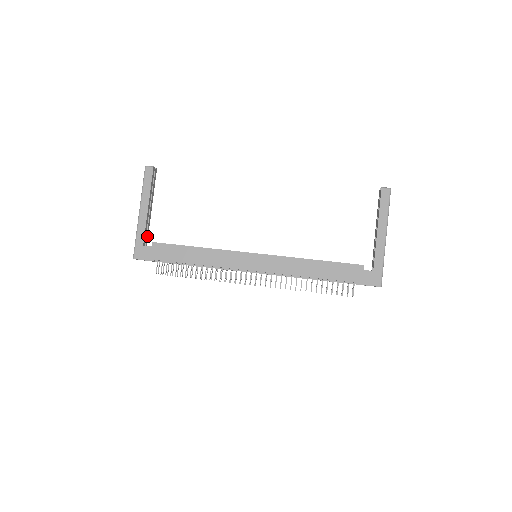
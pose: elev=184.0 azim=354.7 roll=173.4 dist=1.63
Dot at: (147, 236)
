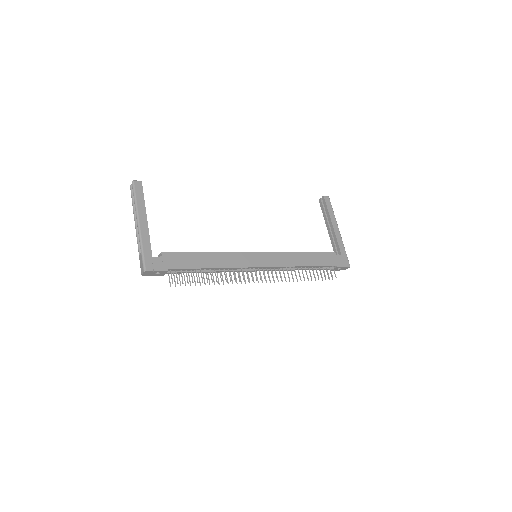
Dot at: occluded
